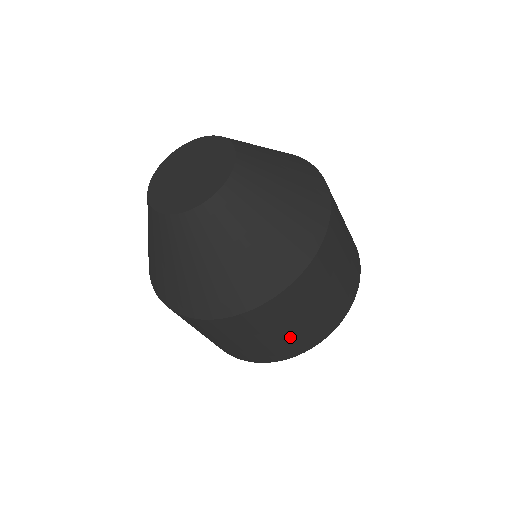
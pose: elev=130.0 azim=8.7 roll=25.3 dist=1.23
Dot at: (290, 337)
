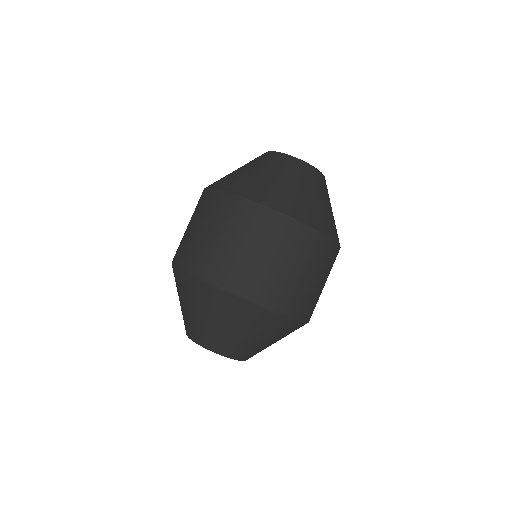
Dot at: (287, 280)
